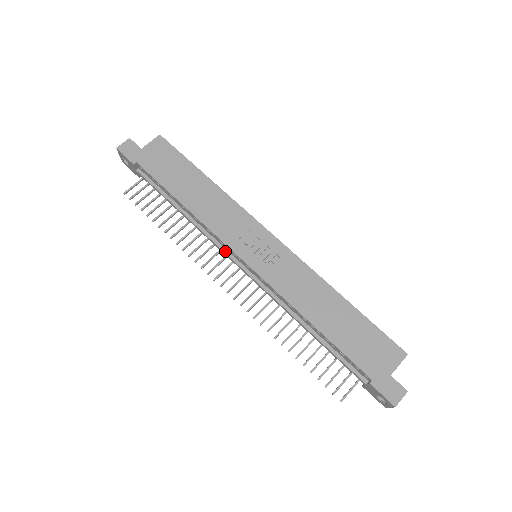
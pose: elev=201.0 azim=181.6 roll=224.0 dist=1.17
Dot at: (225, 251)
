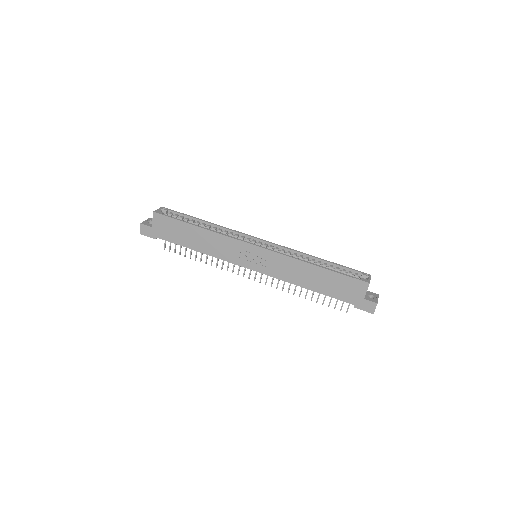
Dot at: occluded
